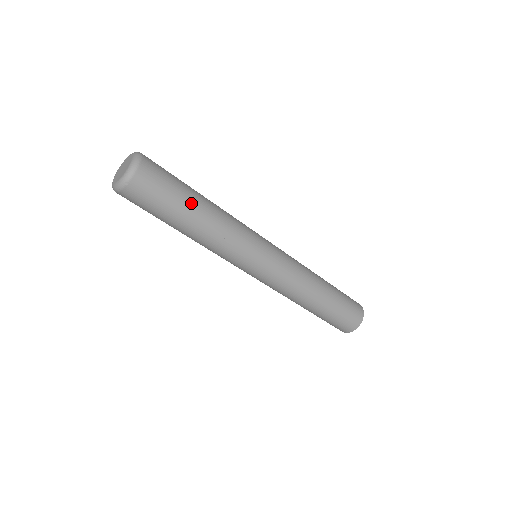
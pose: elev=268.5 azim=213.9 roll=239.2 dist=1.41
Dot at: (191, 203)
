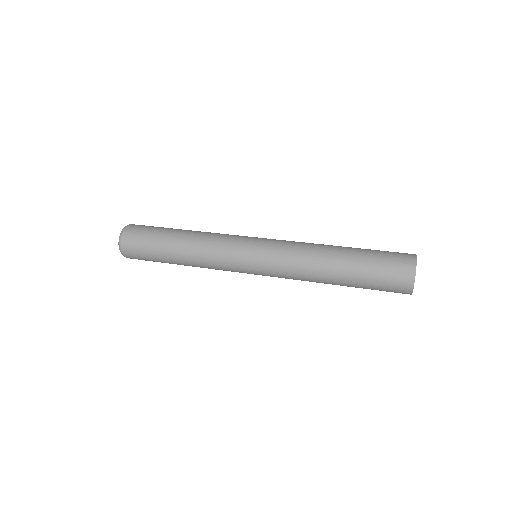
Dot at: (165, 247)
